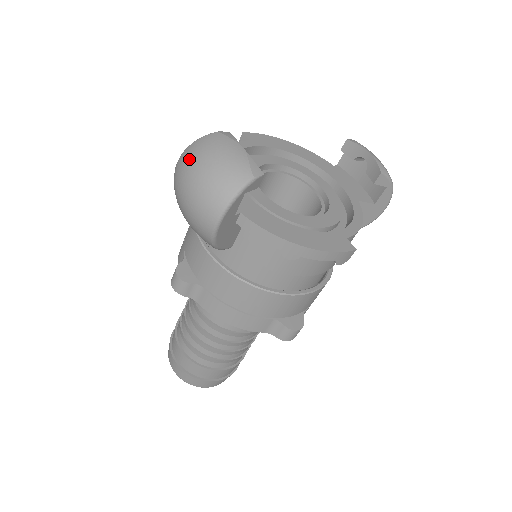
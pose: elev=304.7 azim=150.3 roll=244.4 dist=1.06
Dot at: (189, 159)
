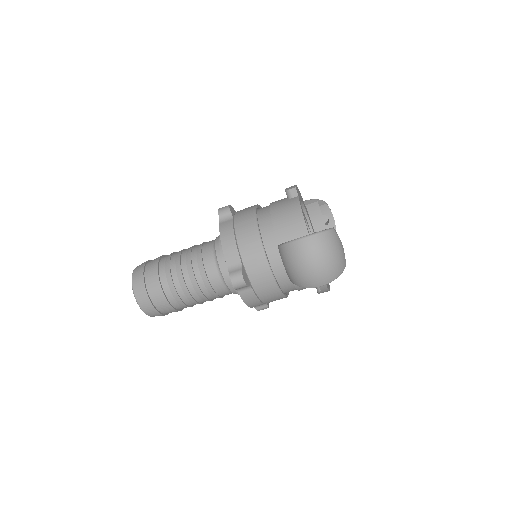
Dot at: (323, 247)
